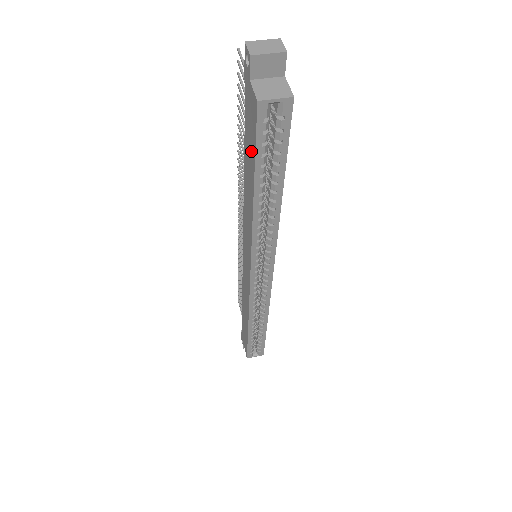
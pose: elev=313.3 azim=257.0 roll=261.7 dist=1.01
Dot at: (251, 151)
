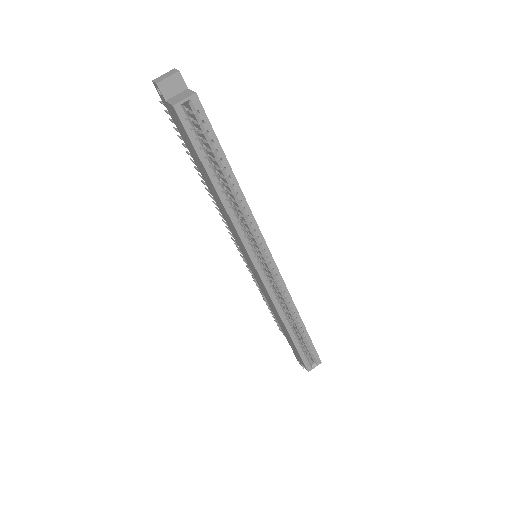
Dot at: (194, 152)
